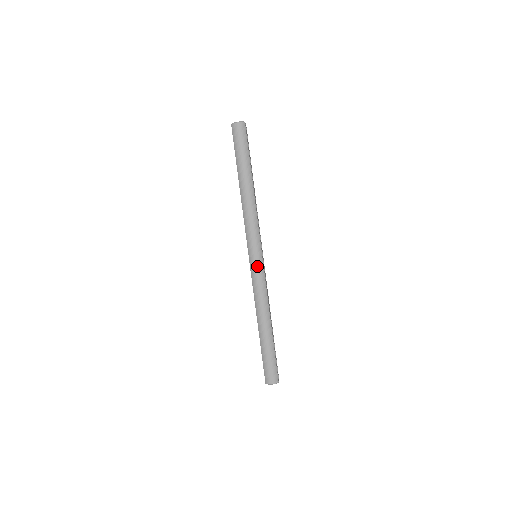
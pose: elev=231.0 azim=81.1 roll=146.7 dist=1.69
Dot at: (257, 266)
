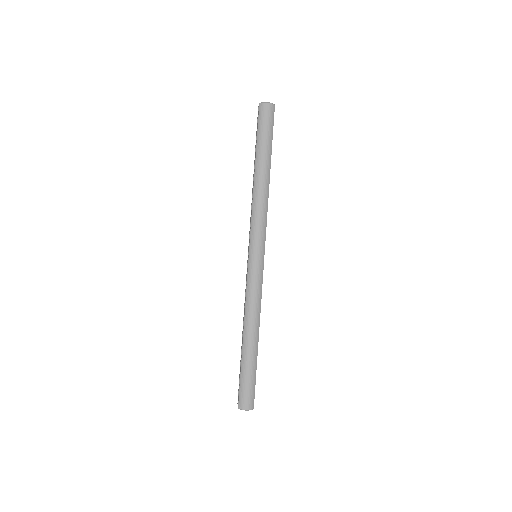
Dot at: (257, 267)
